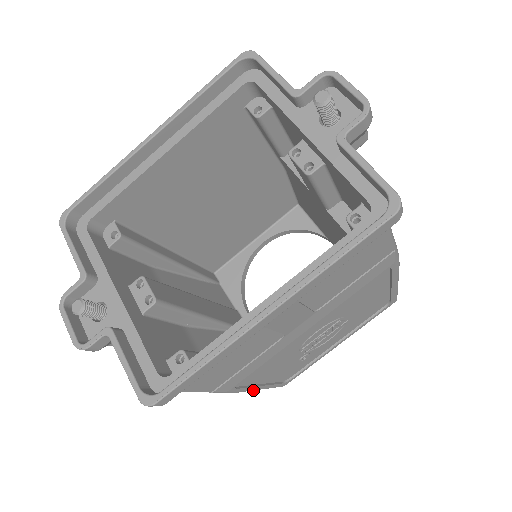
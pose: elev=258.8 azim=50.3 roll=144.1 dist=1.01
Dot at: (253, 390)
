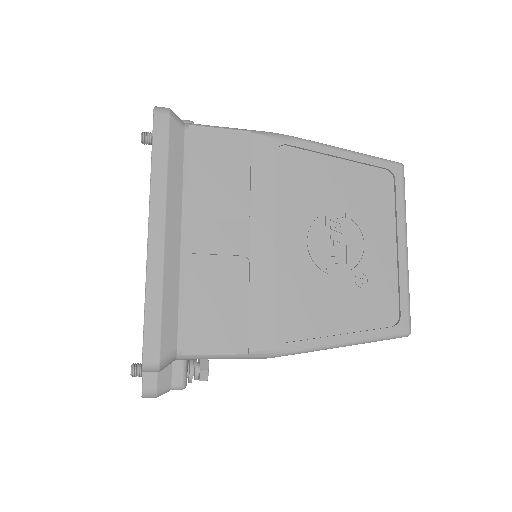
Dot at: (336, 345)
